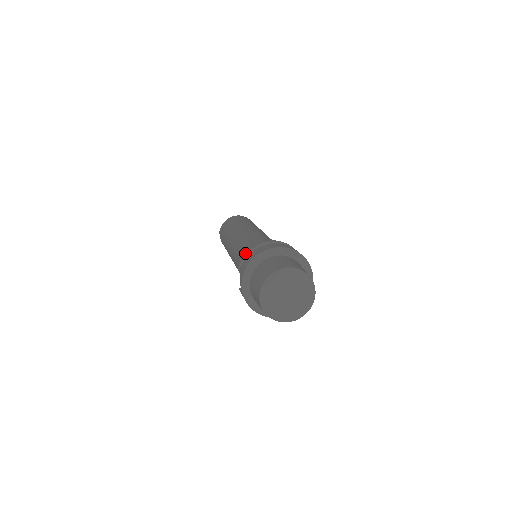
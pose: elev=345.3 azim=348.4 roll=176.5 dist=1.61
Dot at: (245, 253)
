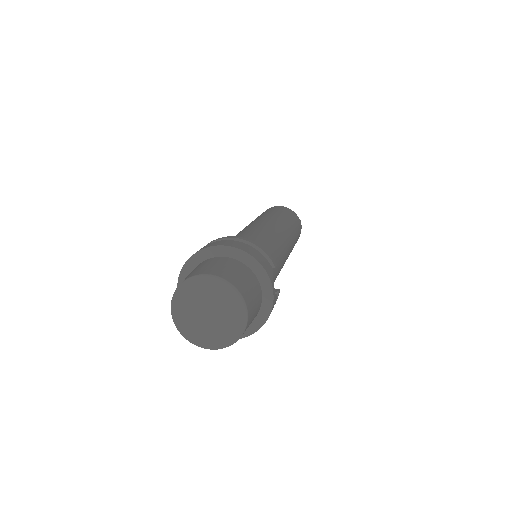
Dot at: occluded
